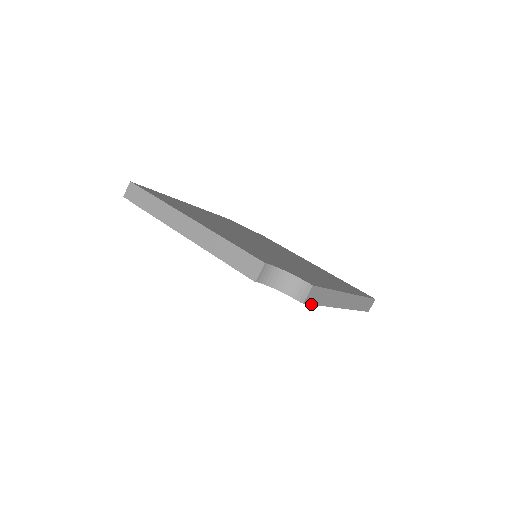
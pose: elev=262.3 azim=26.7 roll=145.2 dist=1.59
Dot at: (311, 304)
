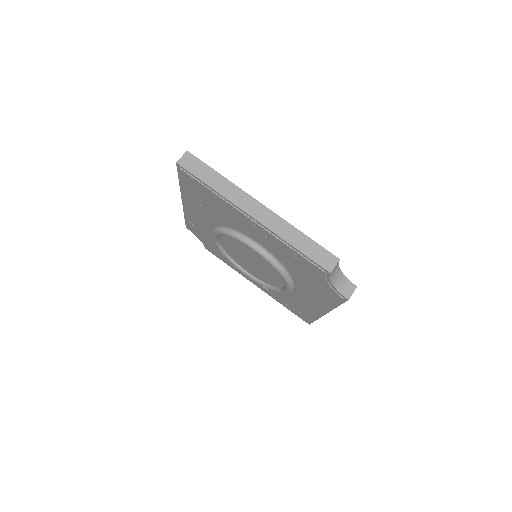
Dot at: (344, 302)
